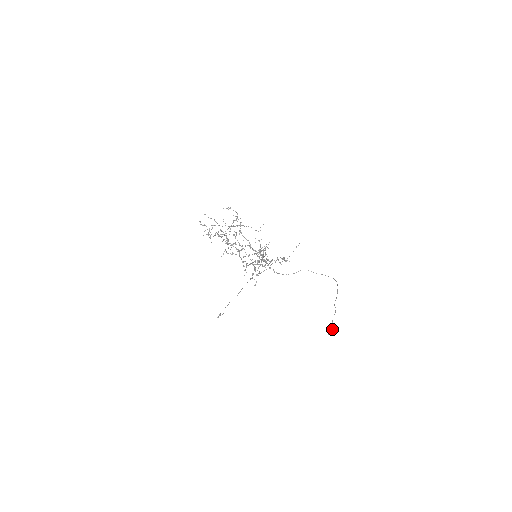
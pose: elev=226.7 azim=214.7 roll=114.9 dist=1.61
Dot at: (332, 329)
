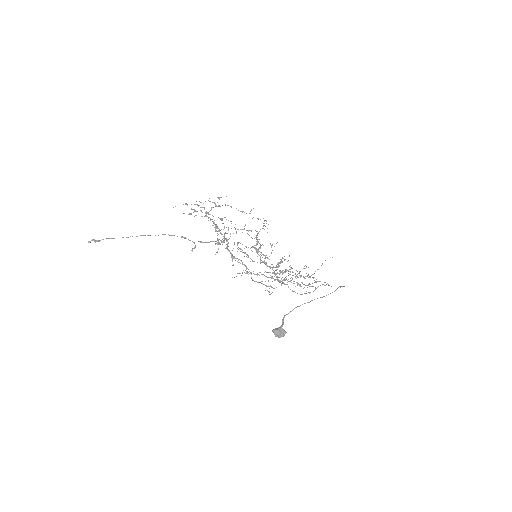
Dot at: (280, 326)
